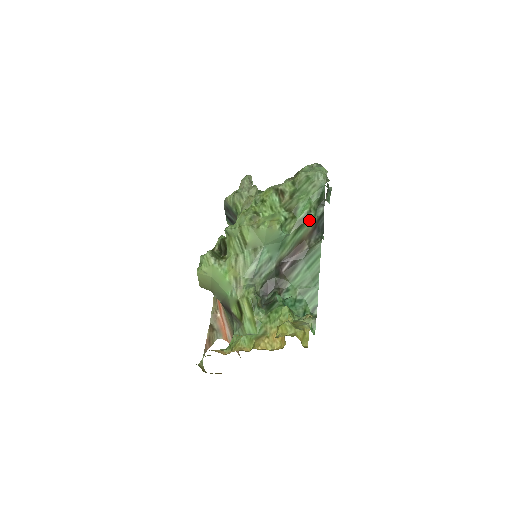
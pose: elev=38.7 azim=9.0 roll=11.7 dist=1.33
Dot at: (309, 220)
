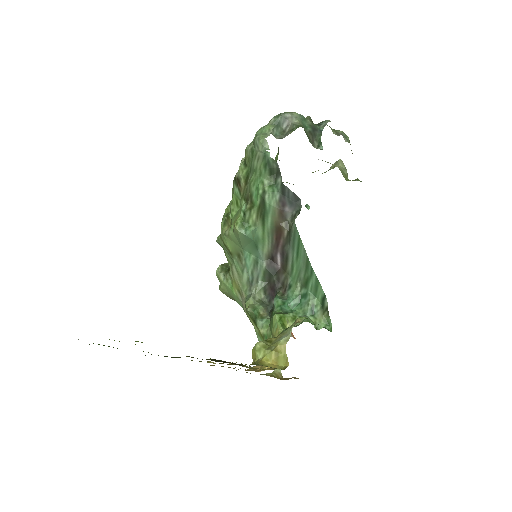
Dot at: (268, 202)
